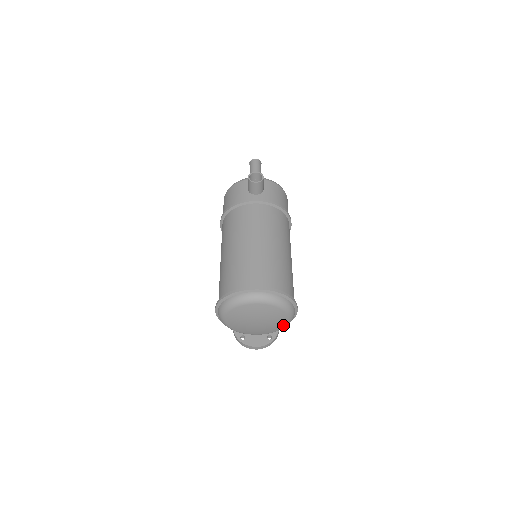
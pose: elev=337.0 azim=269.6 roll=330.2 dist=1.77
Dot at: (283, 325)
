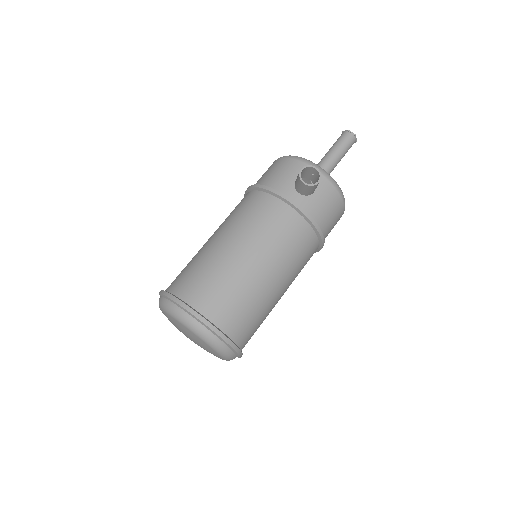
Dot at: occluded
